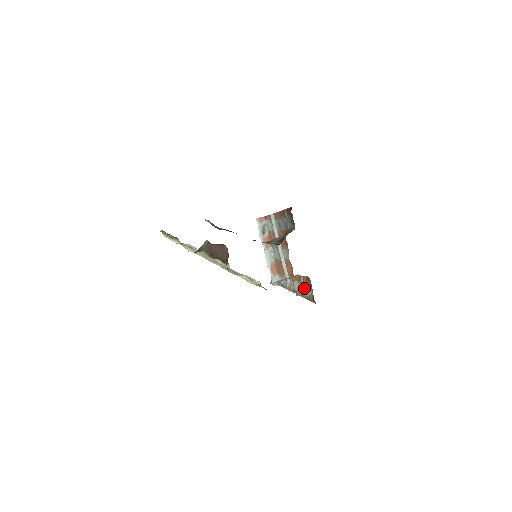
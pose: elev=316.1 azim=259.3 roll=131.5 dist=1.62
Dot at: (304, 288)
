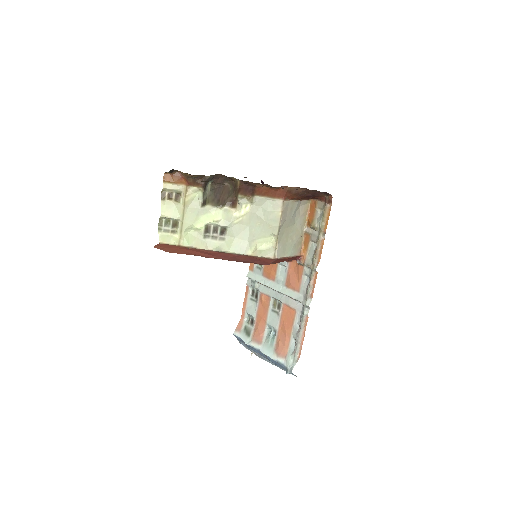
Dot at: (314, 224)
